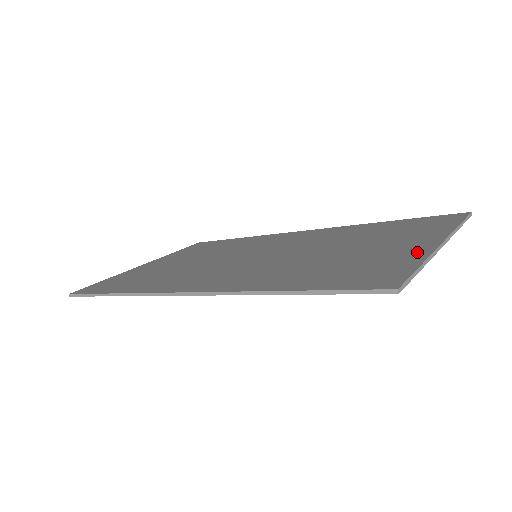
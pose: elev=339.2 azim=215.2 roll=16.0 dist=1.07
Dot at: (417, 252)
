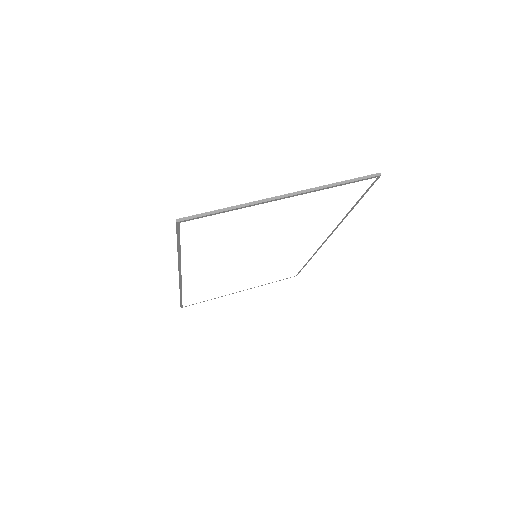
Dot at: occluded
